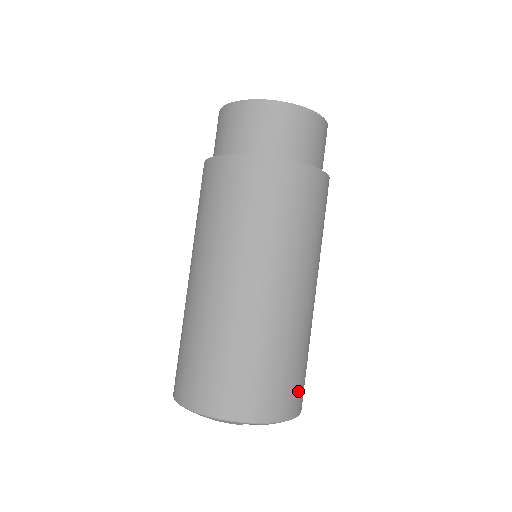
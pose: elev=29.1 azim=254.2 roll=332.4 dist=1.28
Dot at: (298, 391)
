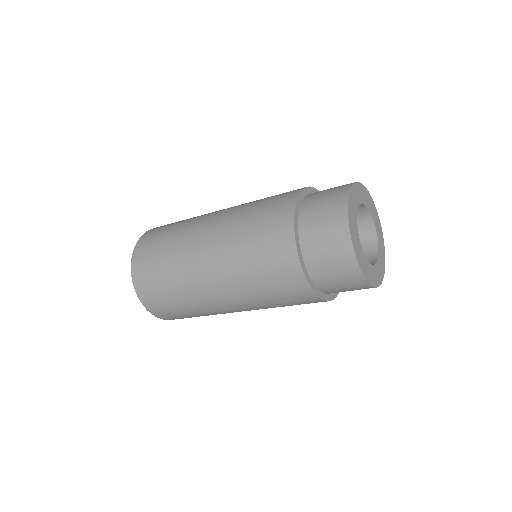
Dot at: occluded
